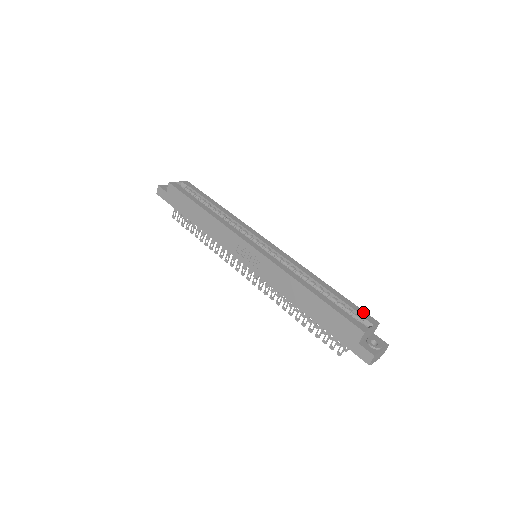
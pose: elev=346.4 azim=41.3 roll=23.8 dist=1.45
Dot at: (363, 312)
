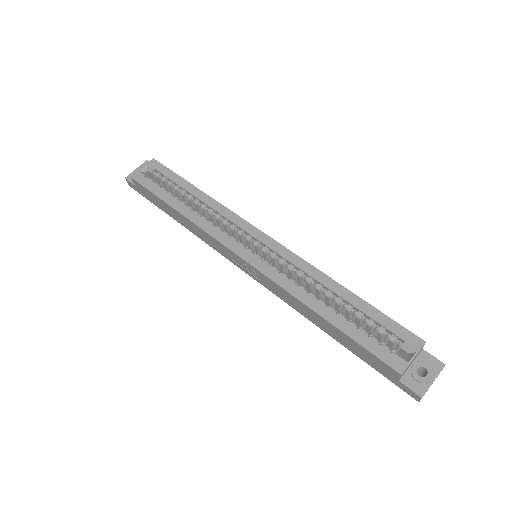
Dot at: (401, 329)
